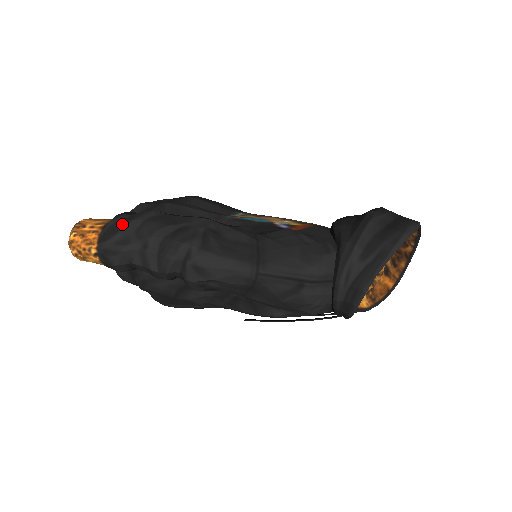
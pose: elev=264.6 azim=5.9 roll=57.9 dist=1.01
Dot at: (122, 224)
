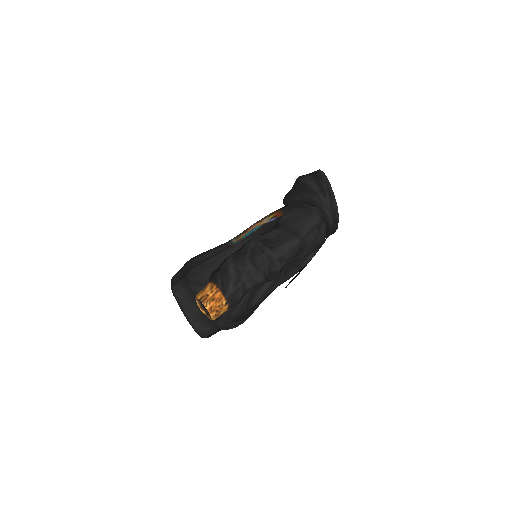
Dot at: (226, 275)
